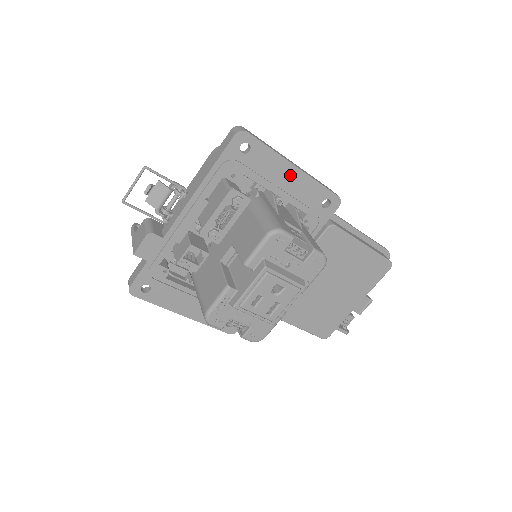
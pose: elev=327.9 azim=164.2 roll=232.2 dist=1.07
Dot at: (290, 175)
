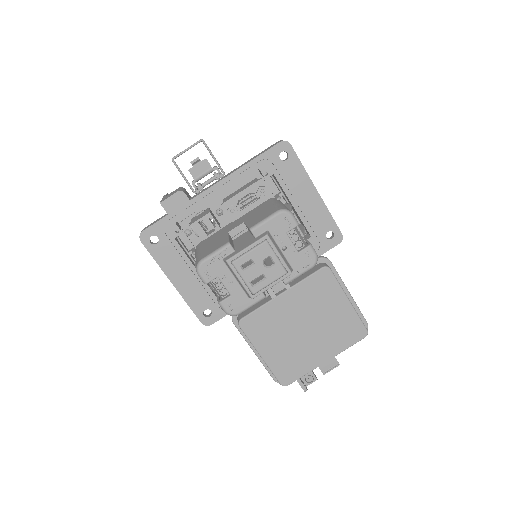
Dot at: (310, 195)
